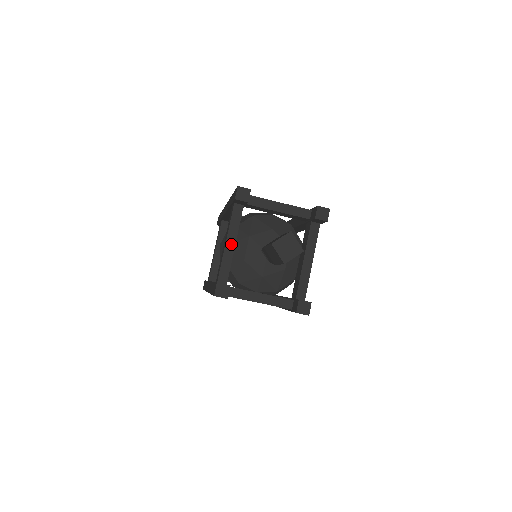
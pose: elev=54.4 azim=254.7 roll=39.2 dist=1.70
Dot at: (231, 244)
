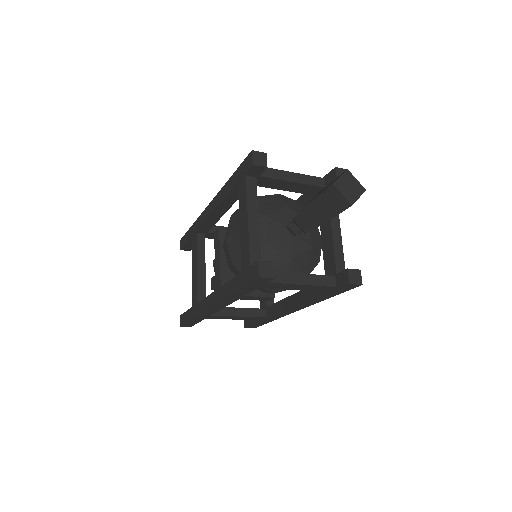
Dot at: (254, 221)
